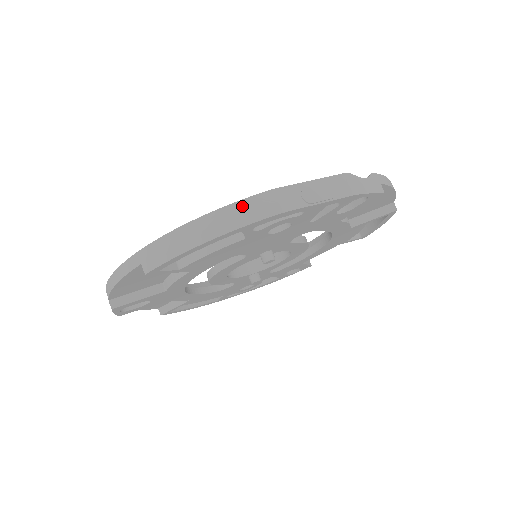
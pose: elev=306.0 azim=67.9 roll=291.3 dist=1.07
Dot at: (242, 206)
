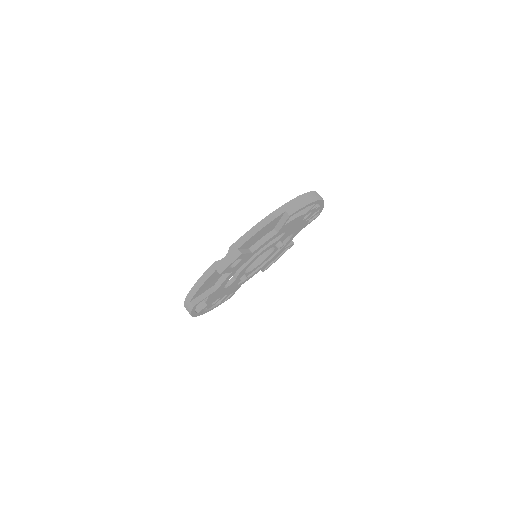
Dot at: (314, 193)
